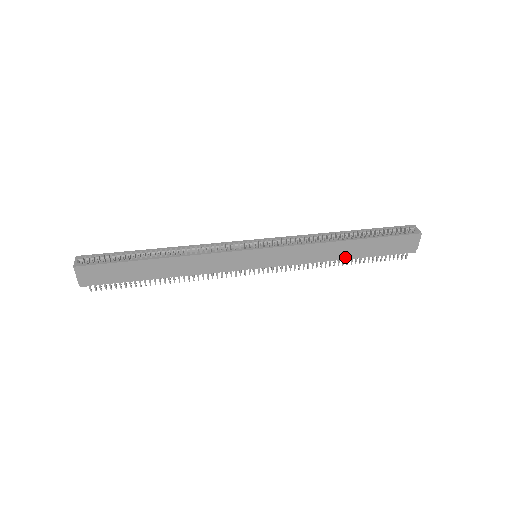
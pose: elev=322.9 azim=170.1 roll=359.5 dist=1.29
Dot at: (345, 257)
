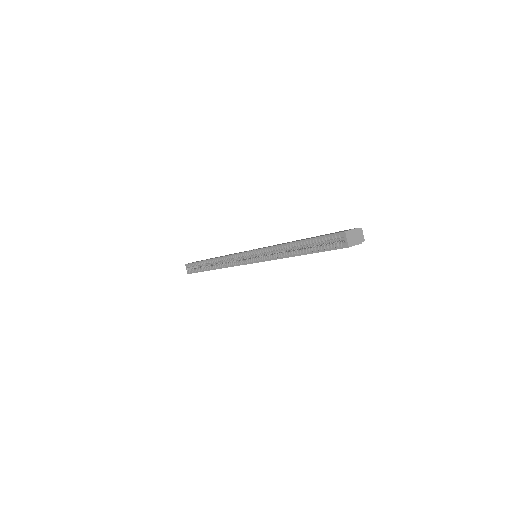
Dot at: occluded
